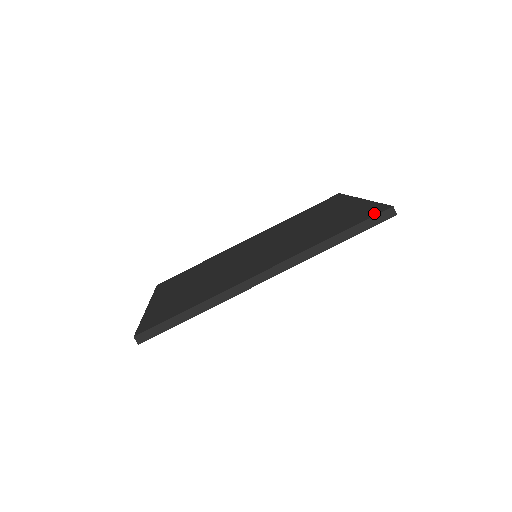
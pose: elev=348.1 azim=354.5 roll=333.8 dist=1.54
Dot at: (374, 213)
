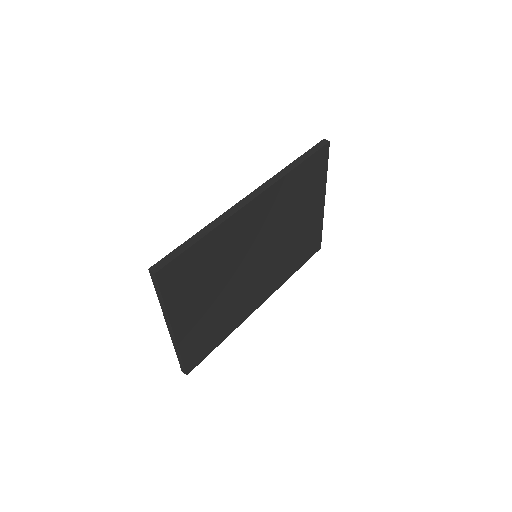
Dot at: occluded
